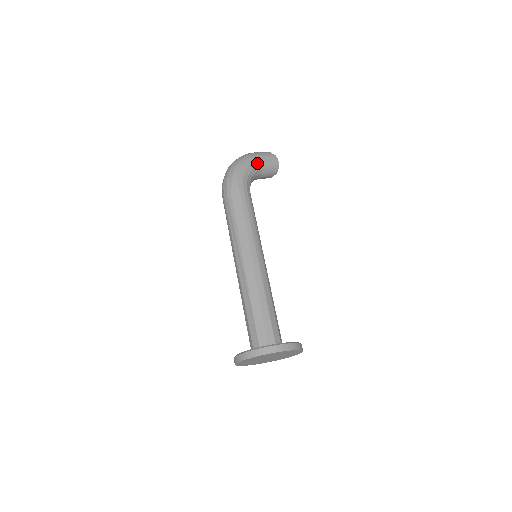
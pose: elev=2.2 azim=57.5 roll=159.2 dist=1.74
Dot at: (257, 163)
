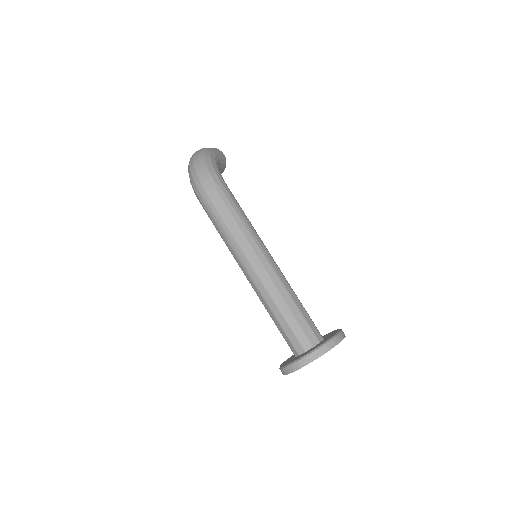
Dot at: (217, 159)
